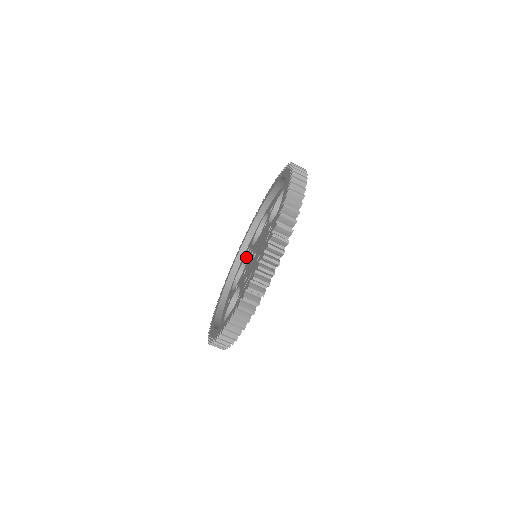
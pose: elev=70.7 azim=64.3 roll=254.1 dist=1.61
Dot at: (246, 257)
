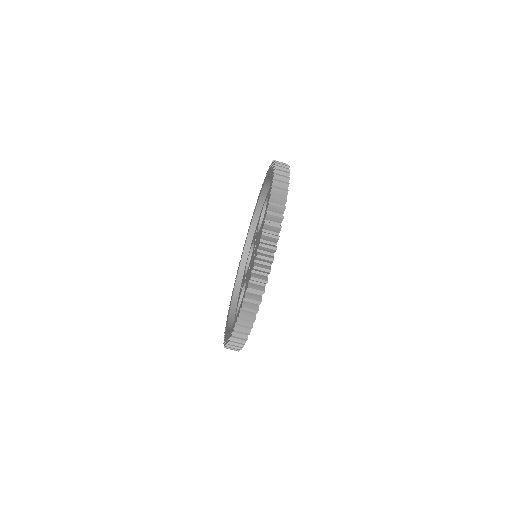
Dot at: occluded
